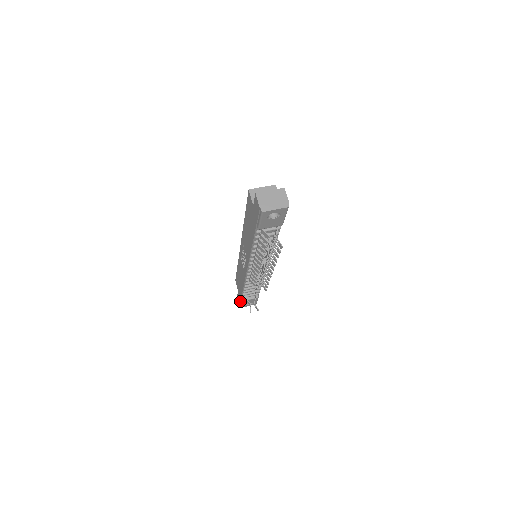
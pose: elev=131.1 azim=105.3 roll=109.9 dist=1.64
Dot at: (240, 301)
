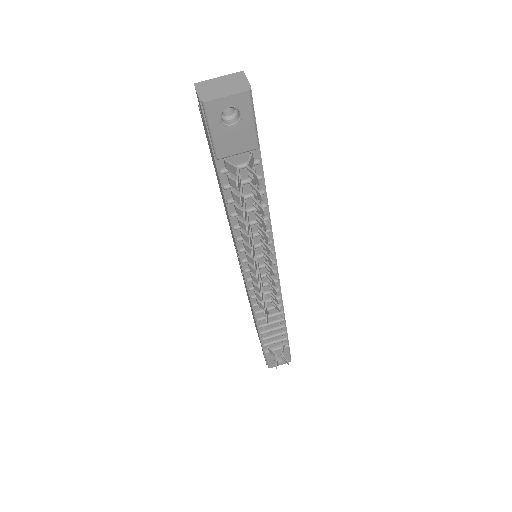
Dot at: (264, 356)
